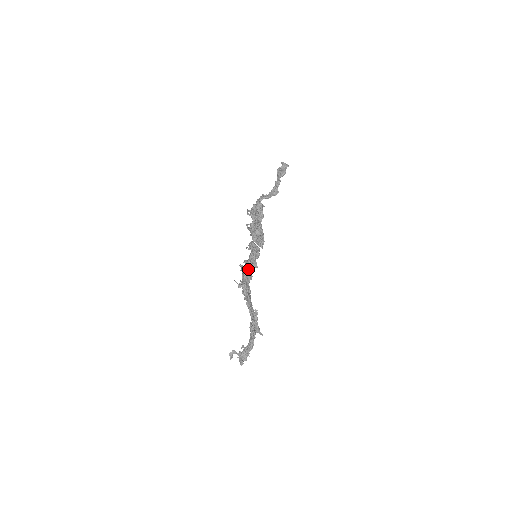
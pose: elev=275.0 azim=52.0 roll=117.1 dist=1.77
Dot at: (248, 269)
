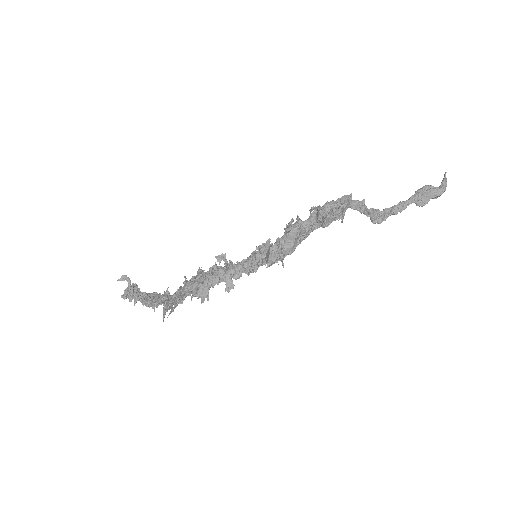
Dot at: (218, 280)
